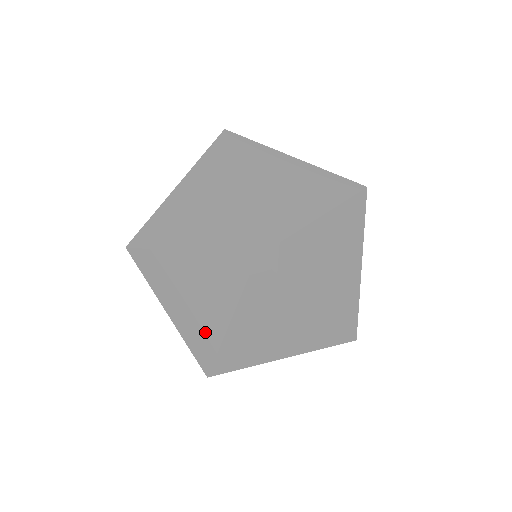
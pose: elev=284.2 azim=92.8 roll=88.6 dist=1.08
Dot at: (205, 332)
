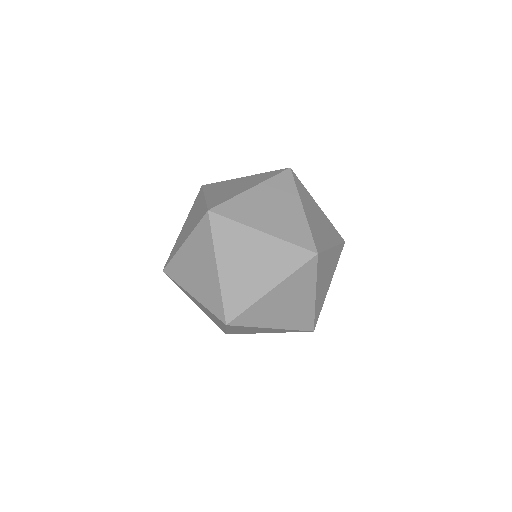
Dot at: occluded
